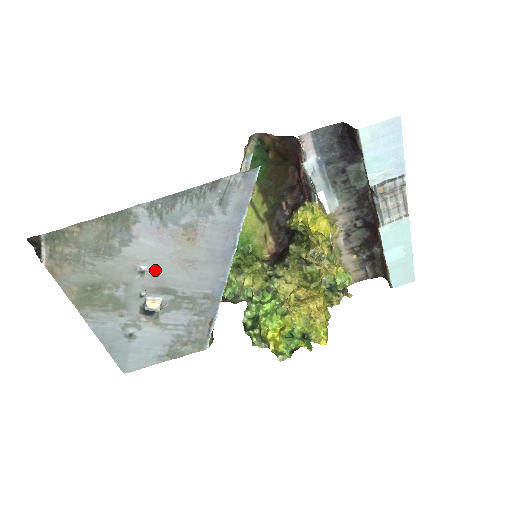
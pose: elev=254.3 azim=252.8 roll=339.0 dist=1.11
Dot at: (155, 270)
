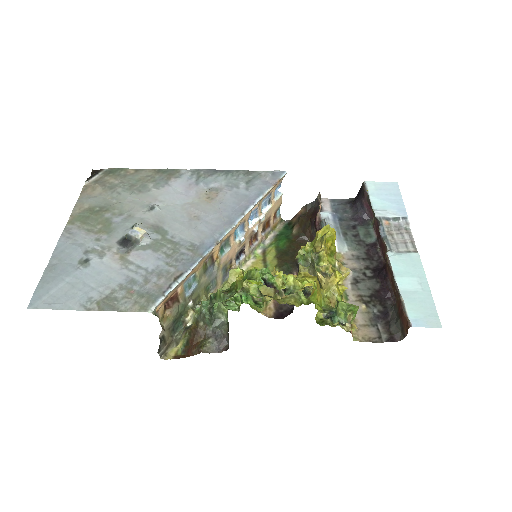
Dot at: (164, 210)
